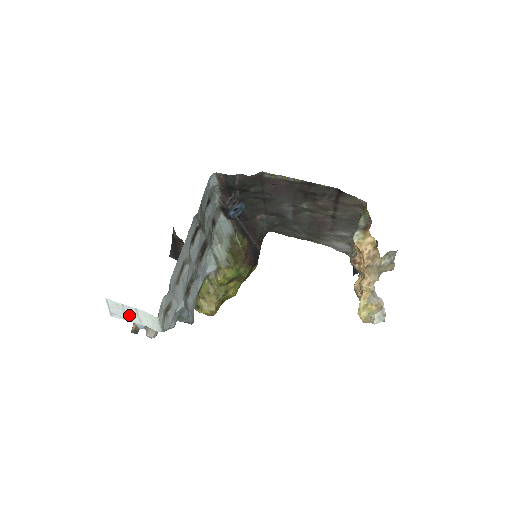
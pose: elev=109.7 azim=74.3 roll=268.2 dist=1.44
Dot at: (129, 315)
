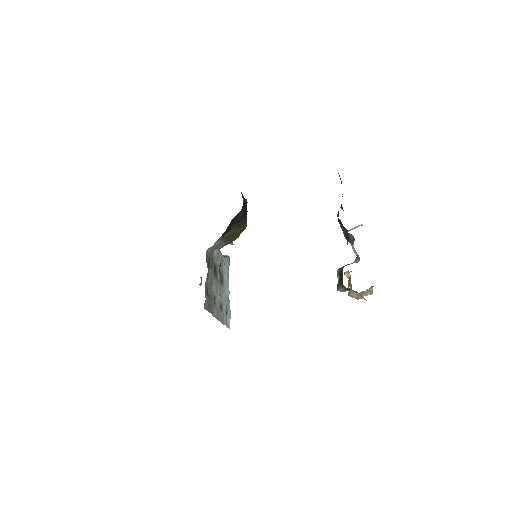
Dot at: occluded
